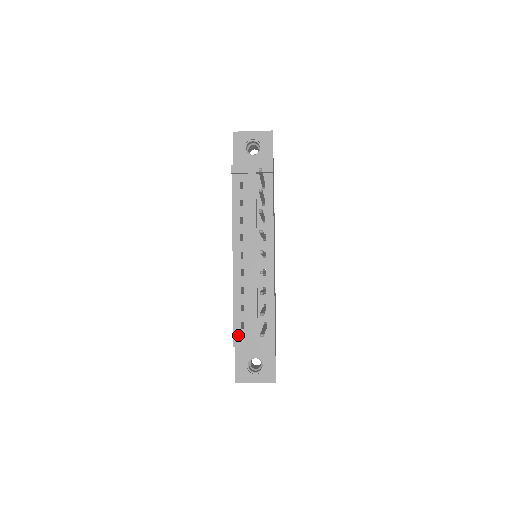
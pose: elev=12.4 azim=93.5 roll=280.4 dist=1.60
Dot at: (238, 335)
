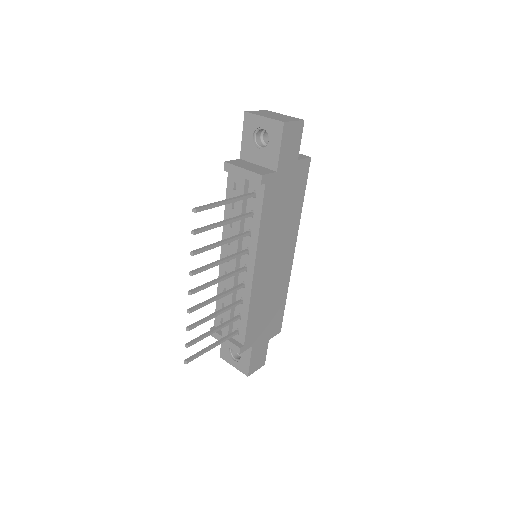
Dot at: occluded
